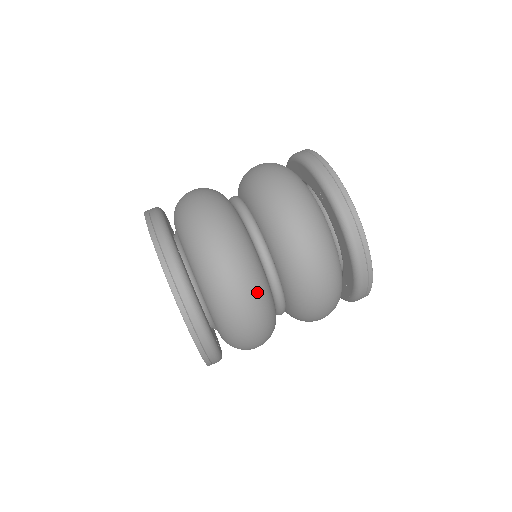
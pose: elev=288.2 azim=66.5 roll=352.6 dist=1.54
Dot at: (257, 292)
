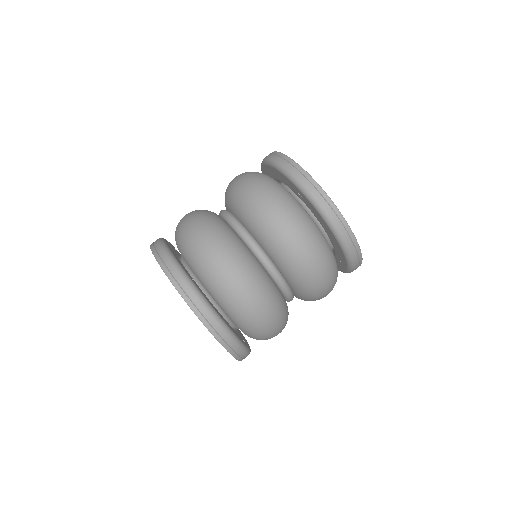
Dot at: (266, 294)
